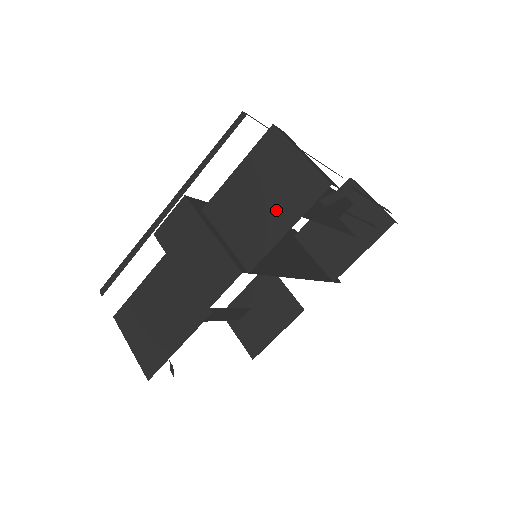
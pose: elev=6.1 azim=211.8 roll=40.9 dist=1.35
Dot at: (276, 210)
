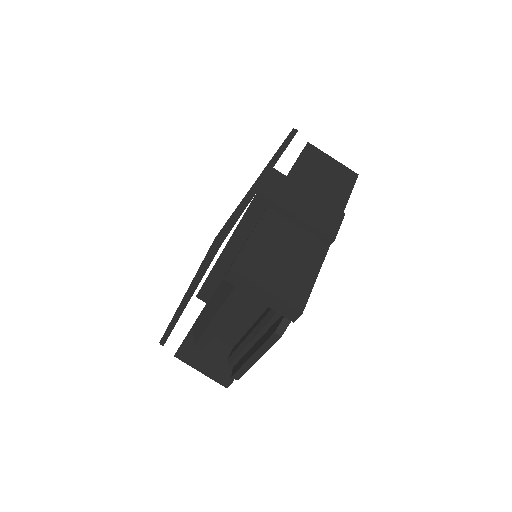
Dot at: (337, 184)
